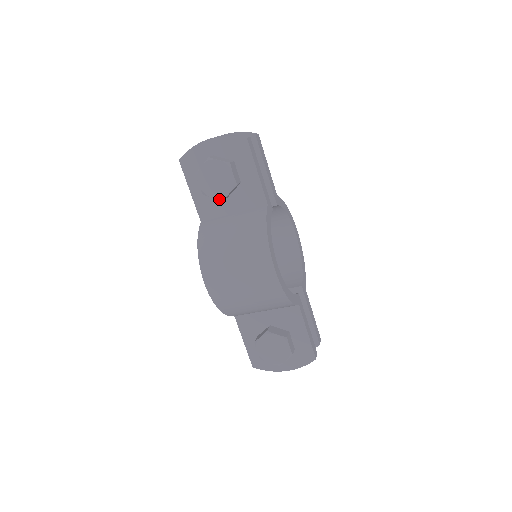
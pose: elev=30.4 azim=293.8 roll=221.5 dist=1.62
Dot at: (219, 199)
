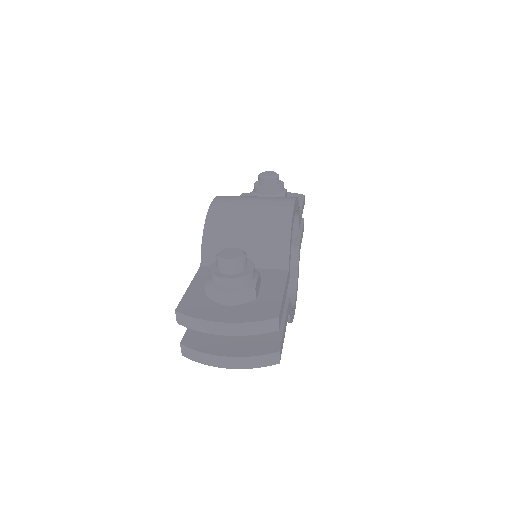
Dot at: occluded
